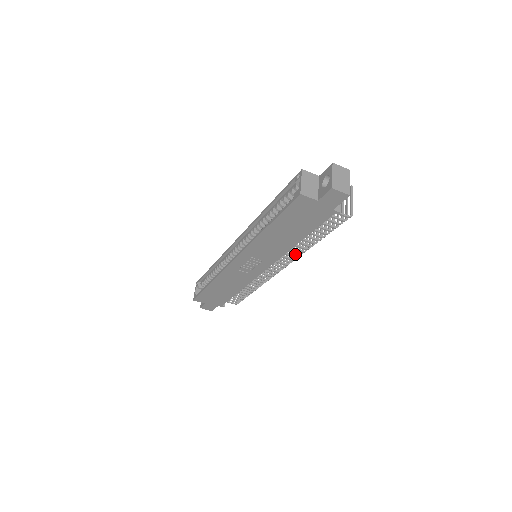
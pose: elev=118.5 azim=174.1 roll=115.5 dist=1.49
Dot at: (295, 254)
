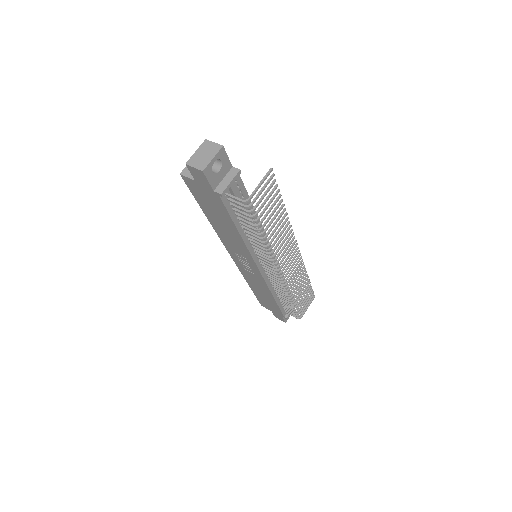
Dot at: (277, 255)
